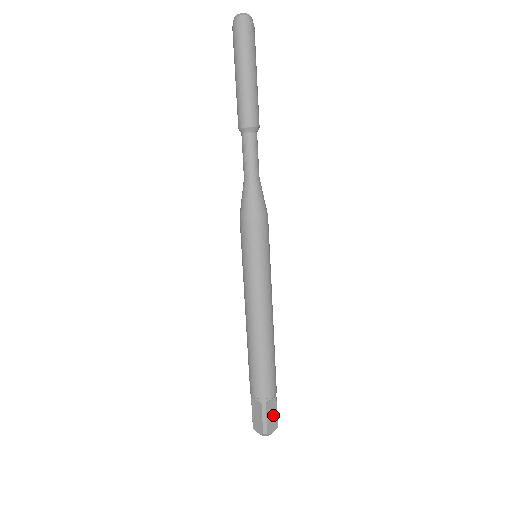
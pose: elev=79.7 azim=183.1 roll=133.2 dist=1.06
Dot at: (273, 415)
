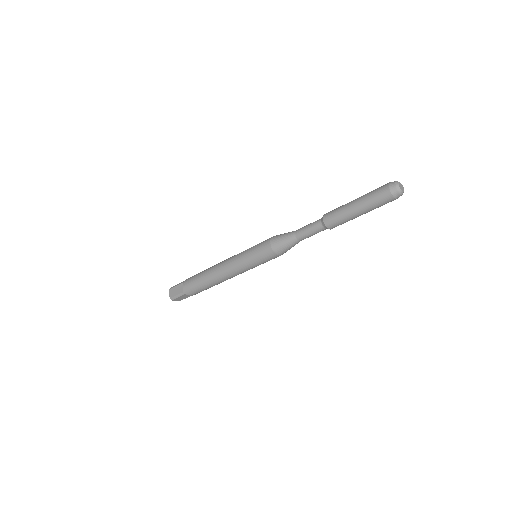
Dot at: occluded
